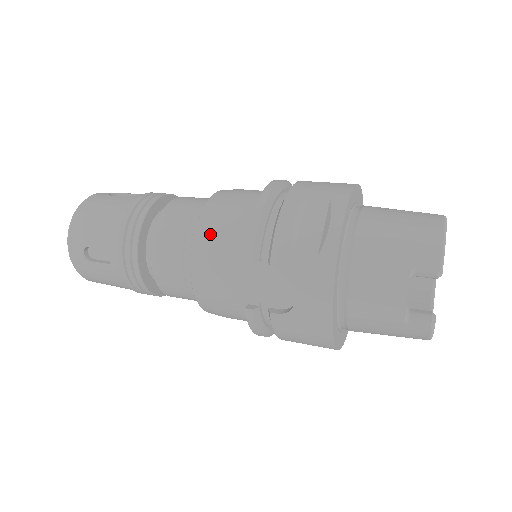
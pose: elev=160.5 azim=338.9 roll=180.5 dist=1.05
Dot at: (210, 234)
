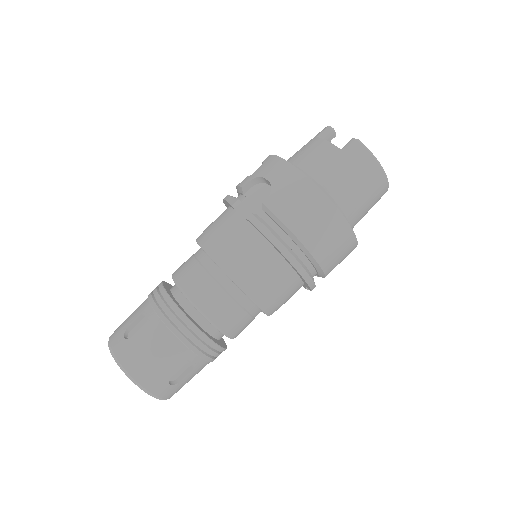
Dot at: (205, 230)
